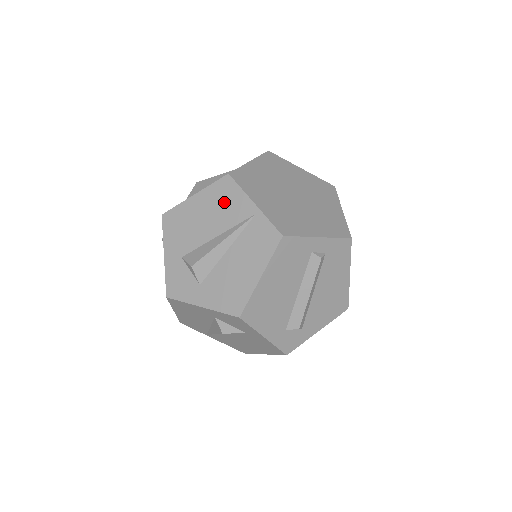
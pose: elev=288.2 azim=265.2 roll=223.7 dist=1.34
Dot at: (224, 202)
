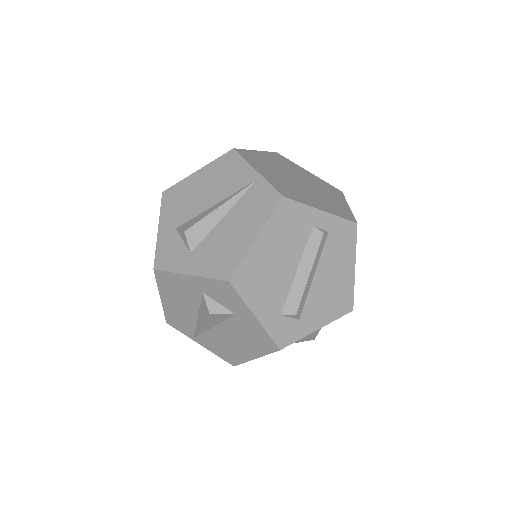
Dot at: (226, 173)
